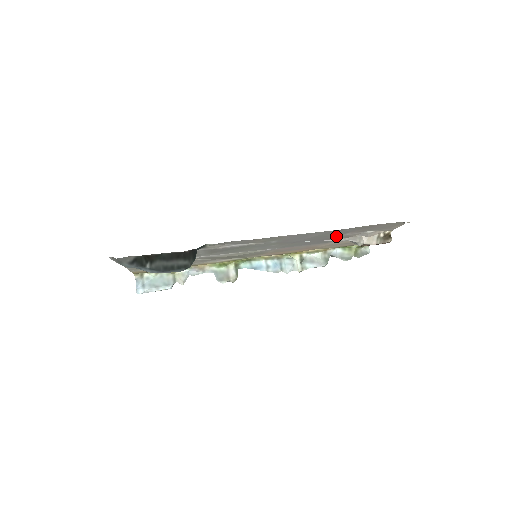
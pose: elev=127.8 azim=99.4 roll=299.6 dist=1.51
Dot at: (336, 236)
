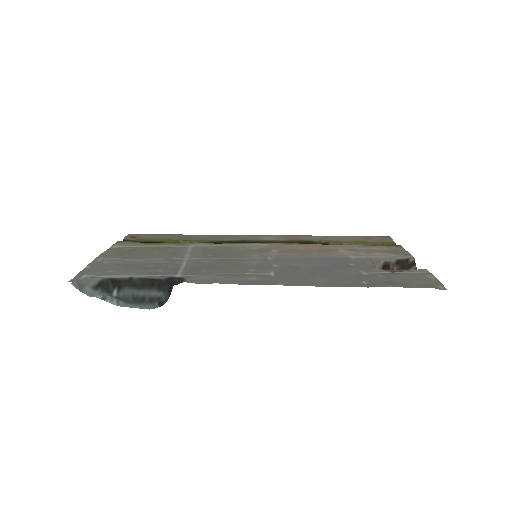
Dot at: (353, 269)
